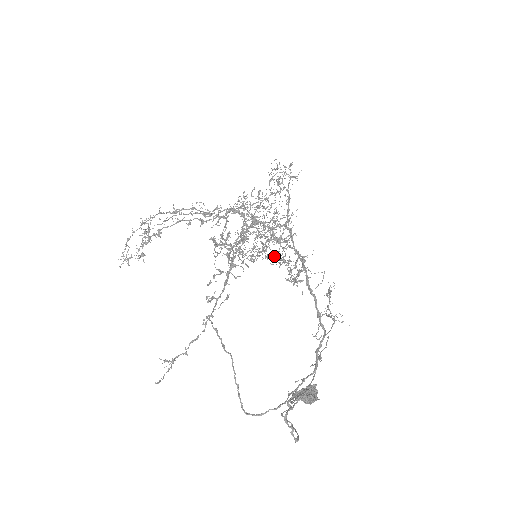
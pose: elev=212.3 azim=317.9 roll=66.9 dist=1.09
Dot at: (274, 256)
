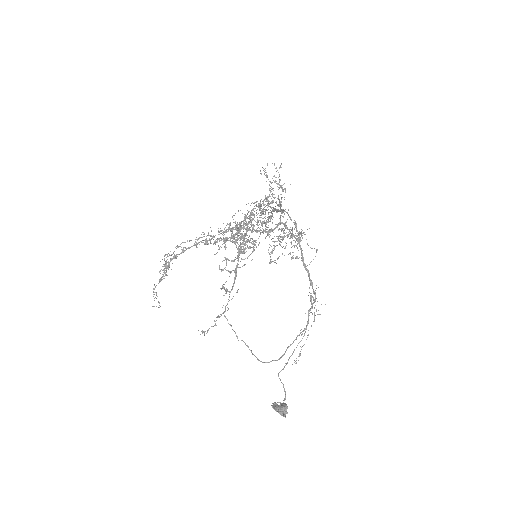
Dot at: occluded
